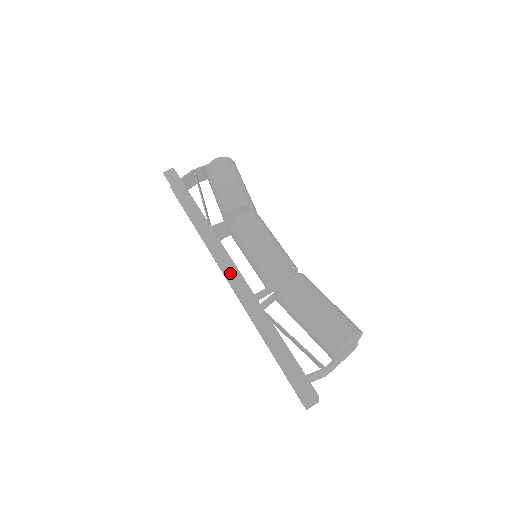
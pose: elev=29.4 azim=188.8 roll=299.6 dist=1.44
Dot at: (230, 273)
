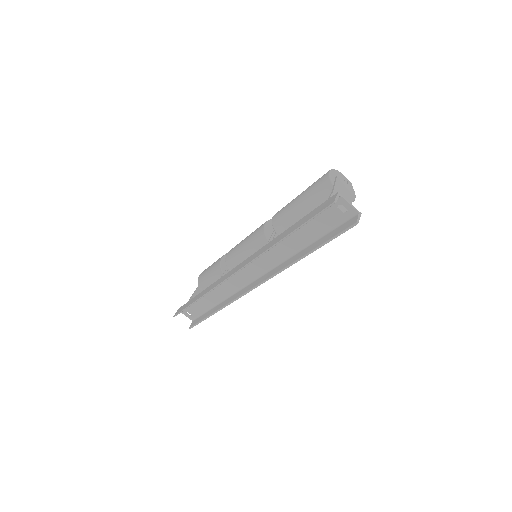
Dot at: (241, 266)
